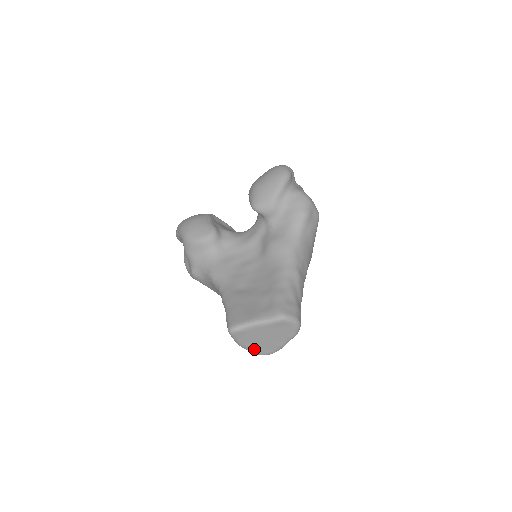
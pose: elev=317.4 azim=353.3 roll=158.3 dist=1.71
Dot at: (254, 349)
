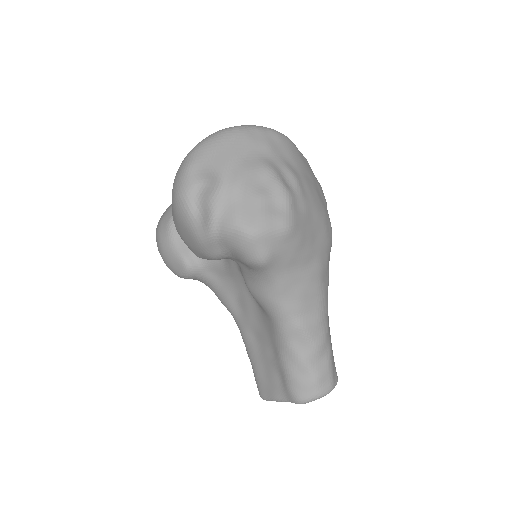
Dot at: occluded
